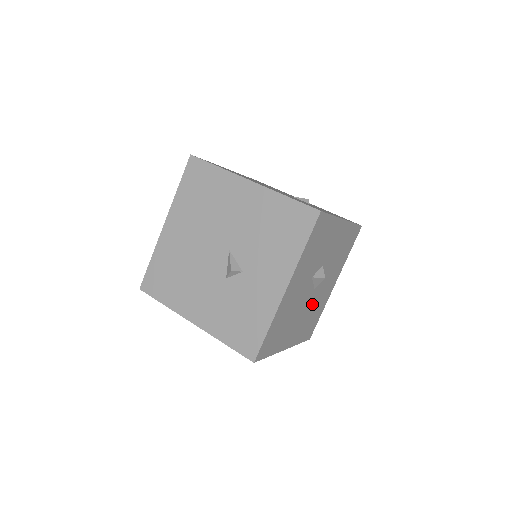
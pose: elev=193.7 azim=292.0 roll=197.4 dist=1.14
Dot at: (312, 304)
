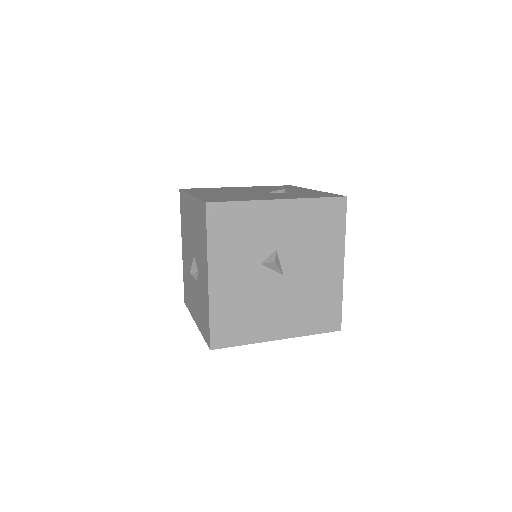
Dot at: (298, 291)
